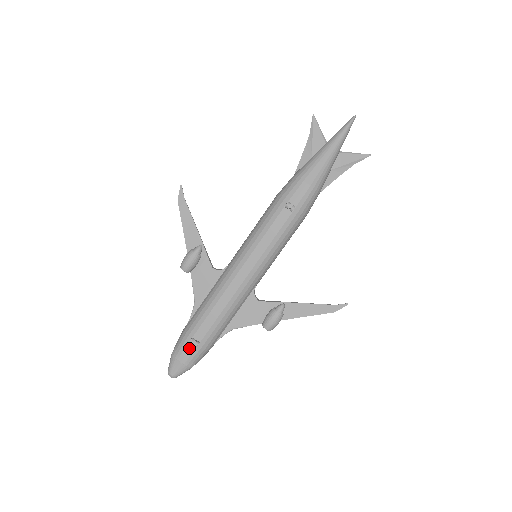
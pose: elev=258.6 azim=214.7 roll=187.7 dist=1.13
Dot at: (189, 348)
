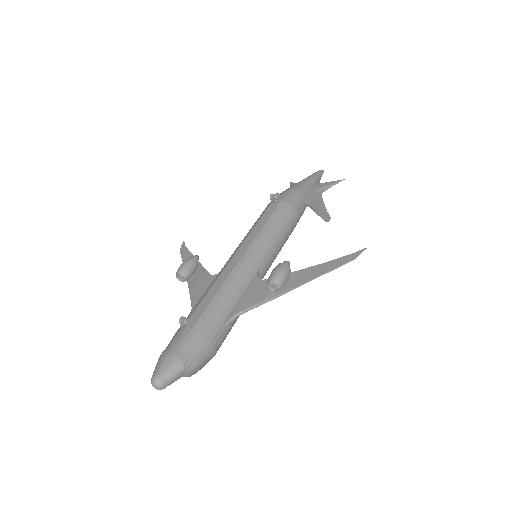
Dot at: (180, 336)
